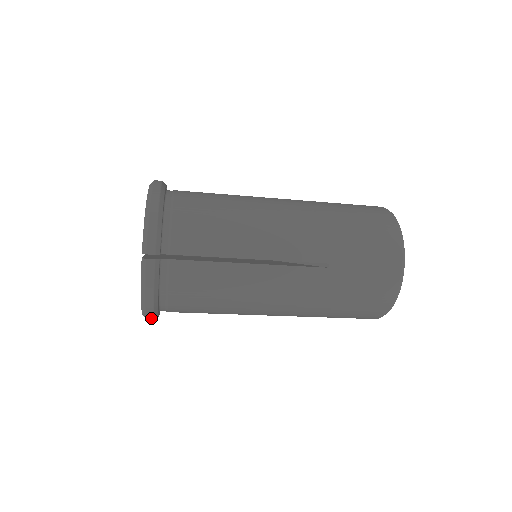
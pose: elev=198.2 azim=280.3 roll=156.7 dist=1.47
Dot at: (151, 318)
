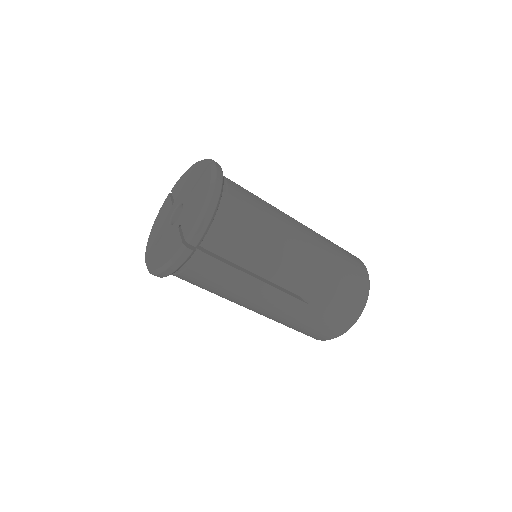
Dot at: (207, 220)
